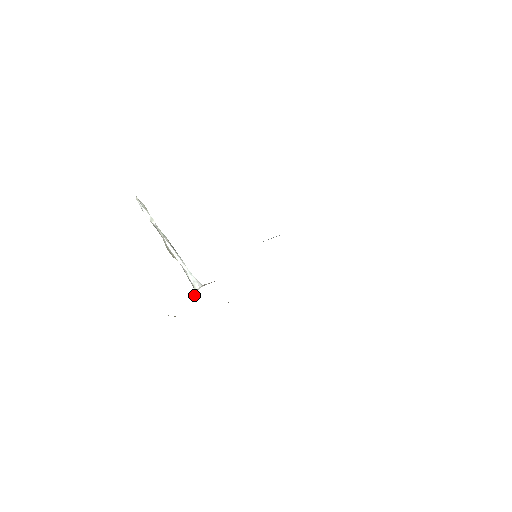
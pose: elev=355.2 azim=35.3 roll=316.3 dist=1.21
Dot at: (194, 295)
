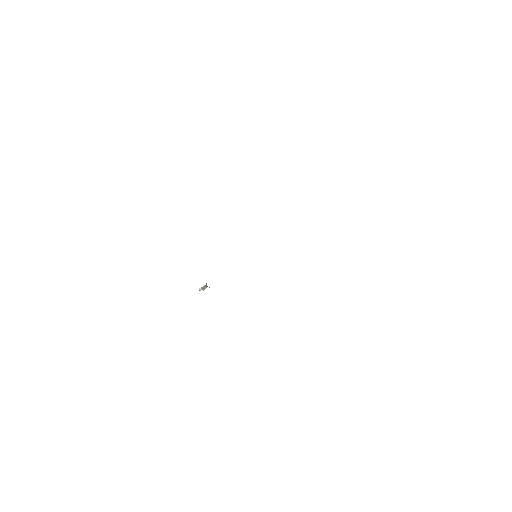
Dot at: occluded
